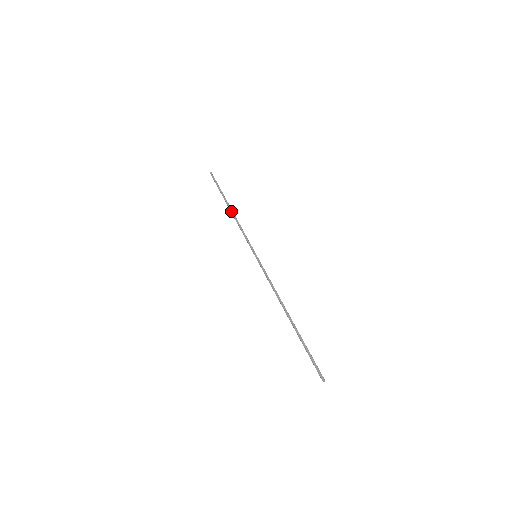
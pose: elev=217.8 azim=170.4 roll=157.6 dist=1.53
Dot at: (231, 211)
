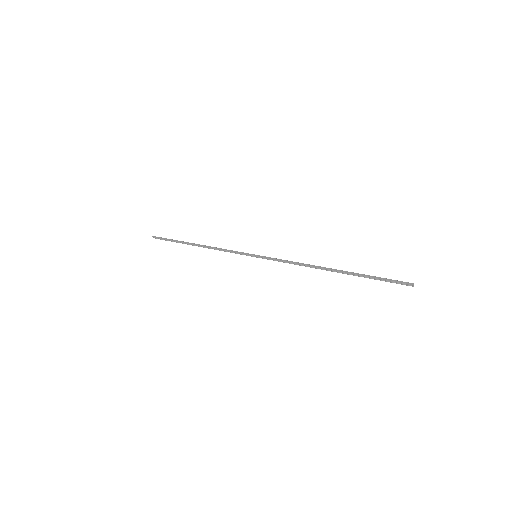
Dot at: (200, 245)
